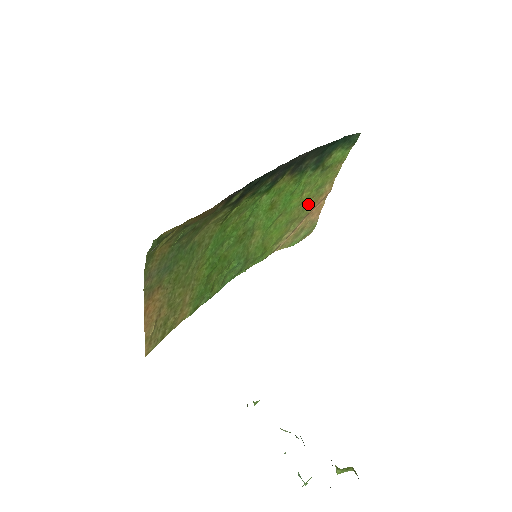
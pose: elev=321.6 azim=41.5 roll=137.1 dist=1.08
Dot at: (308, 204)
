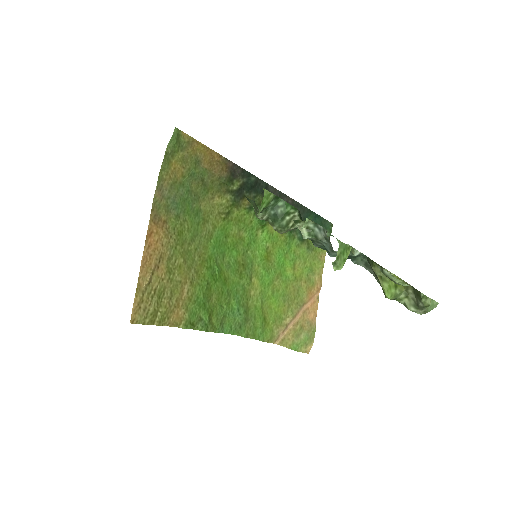
Dot at: (302, 289)
